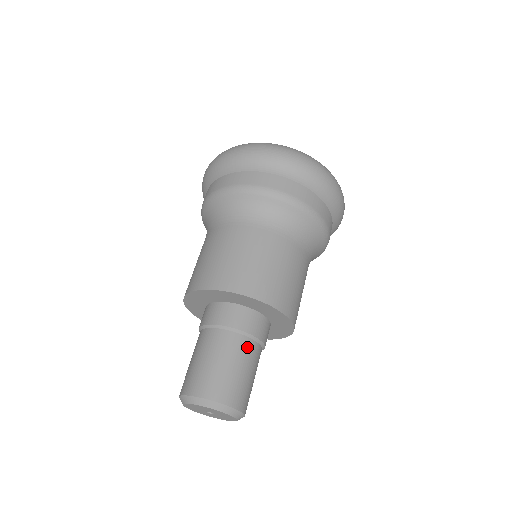
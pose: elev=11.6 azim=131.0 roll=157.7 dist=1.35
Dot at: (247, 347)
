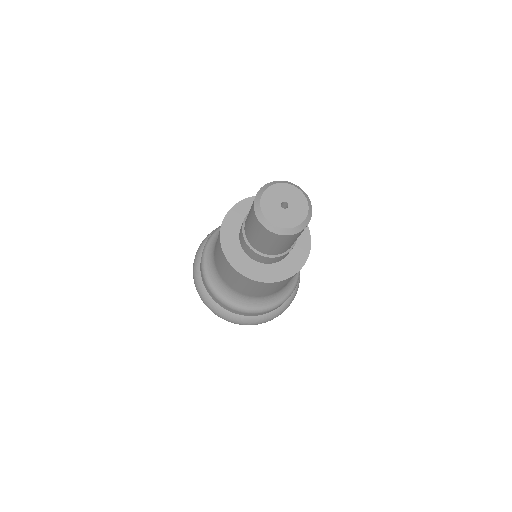
Dot at: occluded
